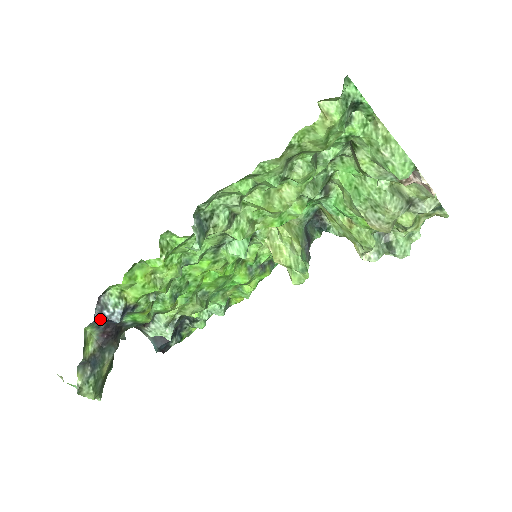
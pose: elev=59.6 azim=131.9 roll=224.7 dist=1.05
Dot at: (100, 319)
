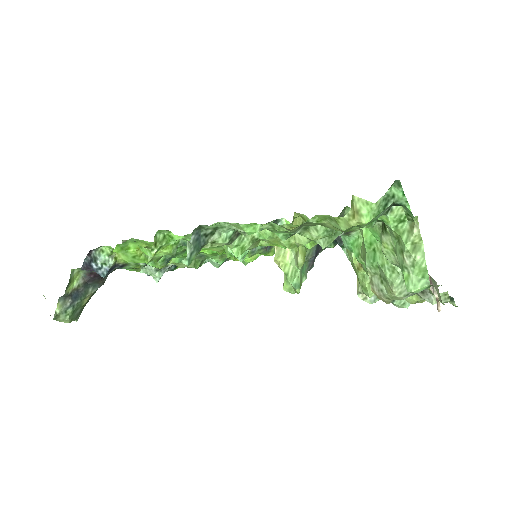
Dot at: (87, 269)
